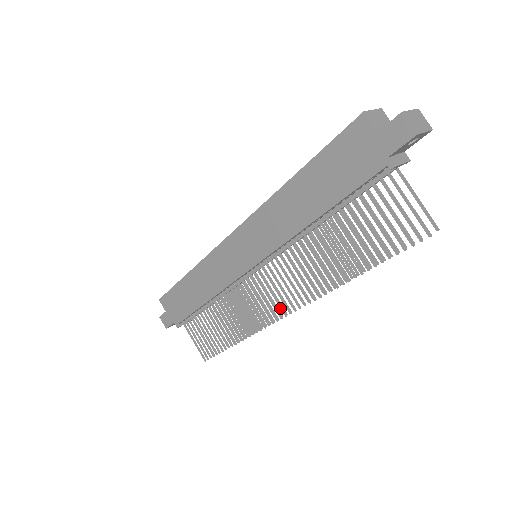
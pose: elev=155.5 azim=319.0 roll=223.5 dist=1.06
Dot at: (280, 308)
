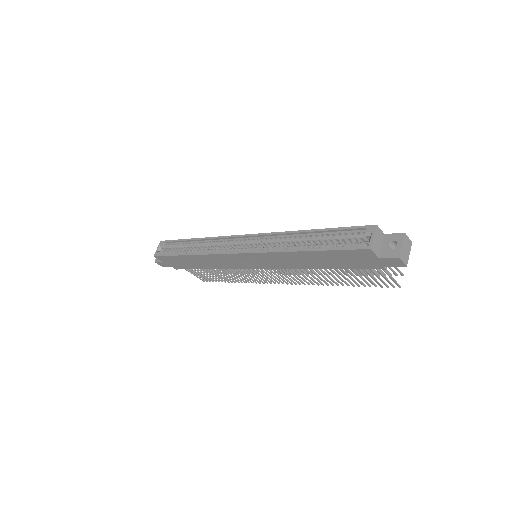
Dot at: (279, 281)
